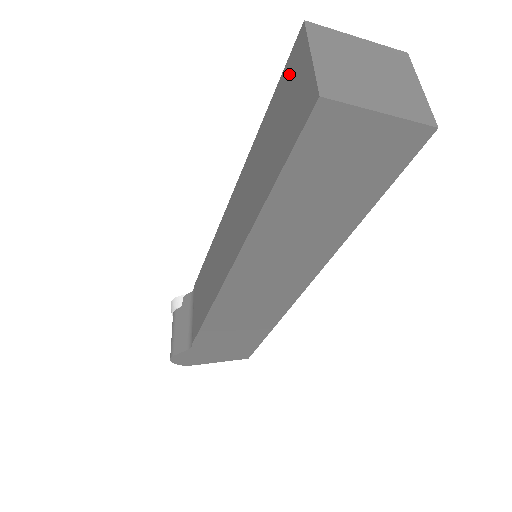
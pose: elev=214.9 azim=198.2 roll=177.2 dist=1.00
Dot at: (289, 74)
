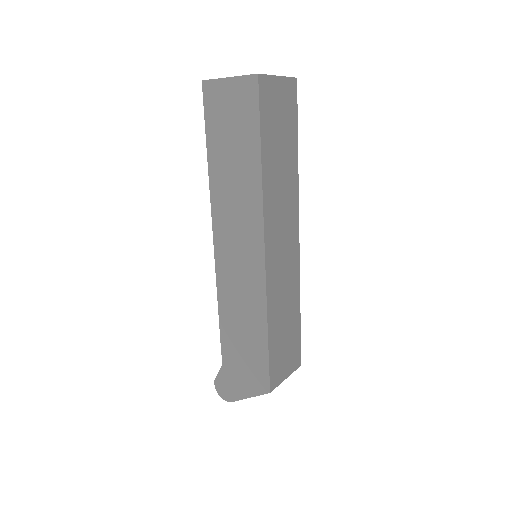
Dot at: occluded
